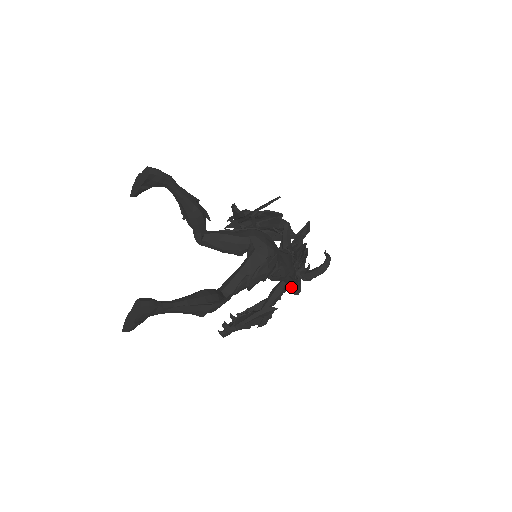
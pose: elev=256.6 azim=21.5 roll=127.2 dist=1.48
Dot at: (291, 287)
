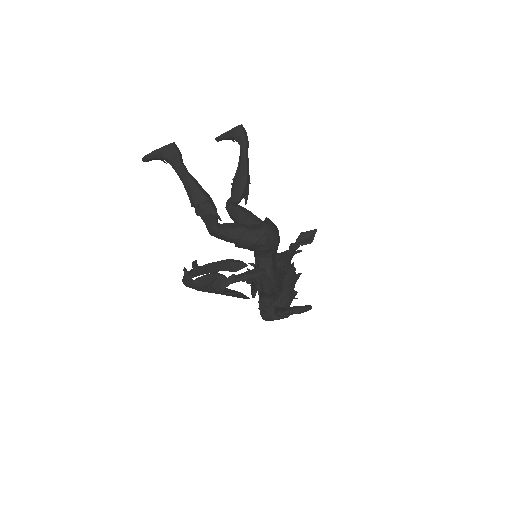
Dot at: (265, 293)
